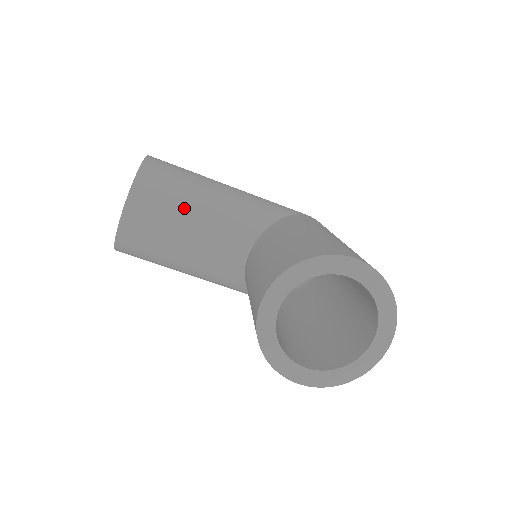
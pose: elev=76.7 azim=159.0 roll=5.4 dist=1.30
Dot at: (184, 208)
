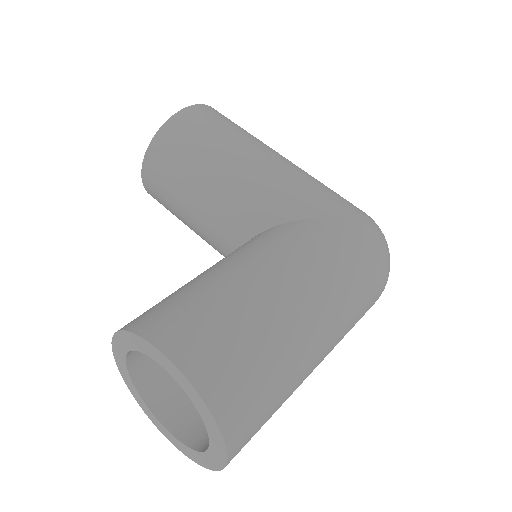
Dot at: (186, 183)
